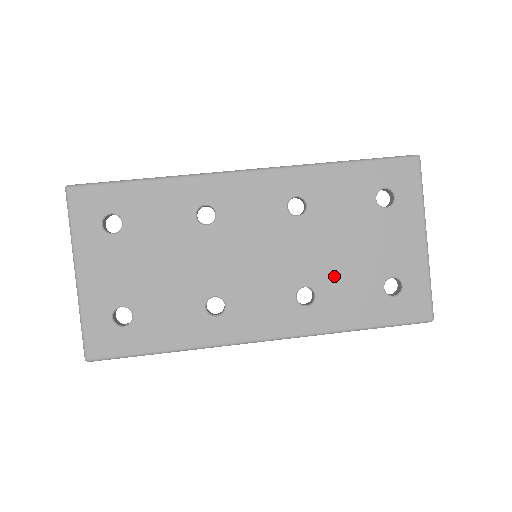
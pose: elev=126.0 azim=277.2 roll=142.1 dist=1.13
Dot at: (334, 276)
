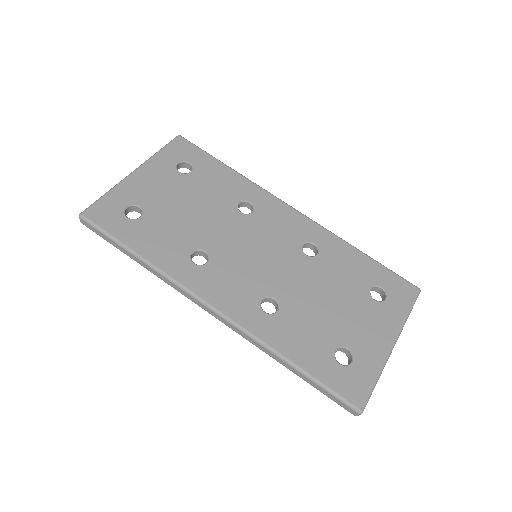
Dot at: (302, 310)
